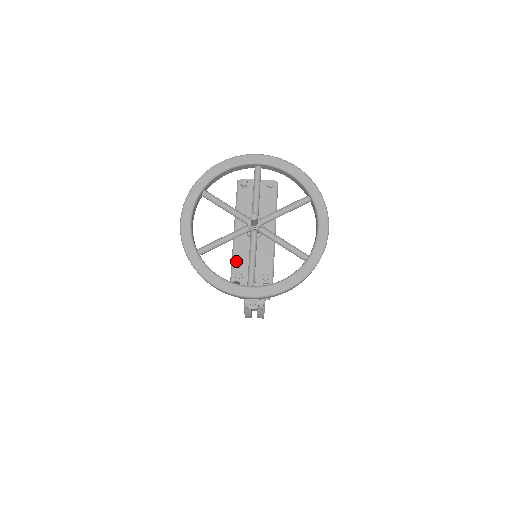
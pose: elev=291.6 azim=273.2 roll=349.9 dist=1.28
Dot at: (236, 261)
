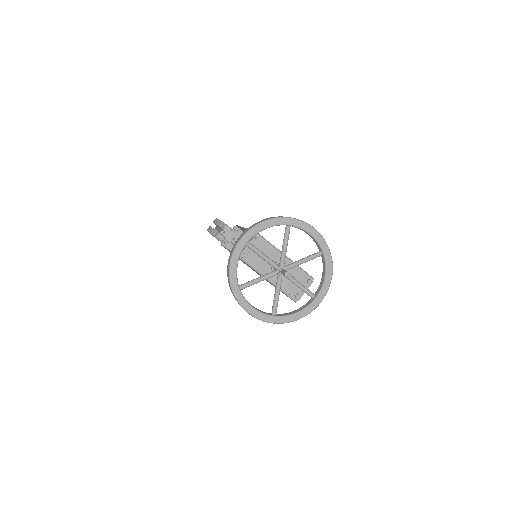
Dot at: (288, 292)
